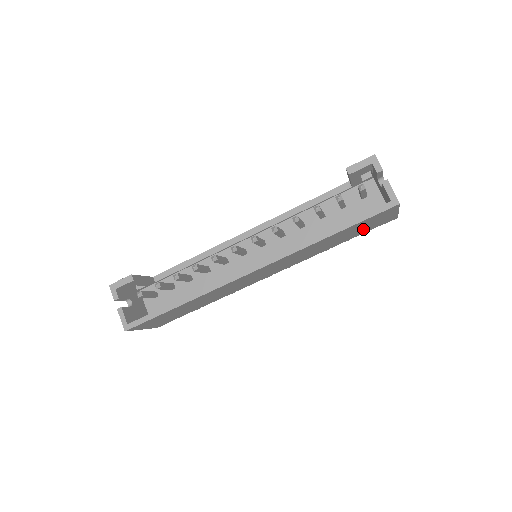
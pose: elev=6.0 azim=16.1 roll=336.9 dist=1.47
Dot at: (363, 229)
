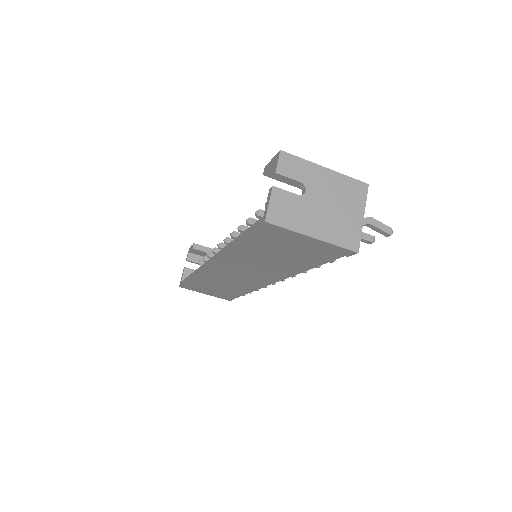
Dot at: (302, 253)
